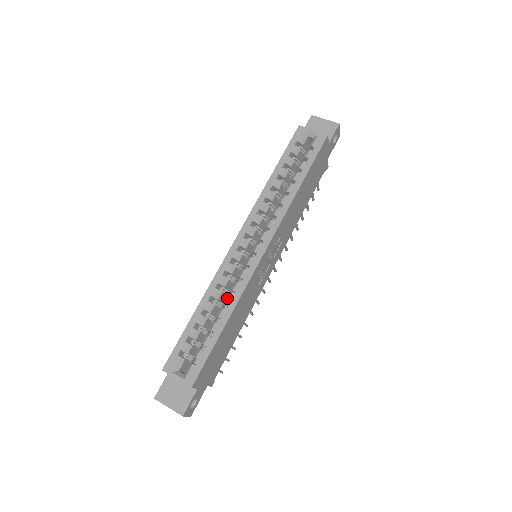
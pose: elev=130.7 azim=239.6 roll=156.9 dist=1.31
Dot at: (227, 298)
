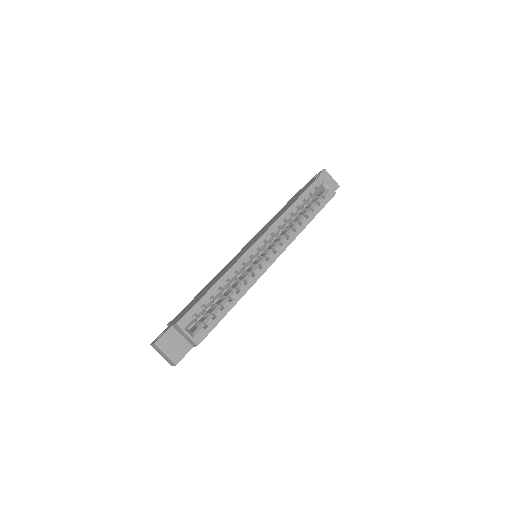
Dot at: (240, 284)
